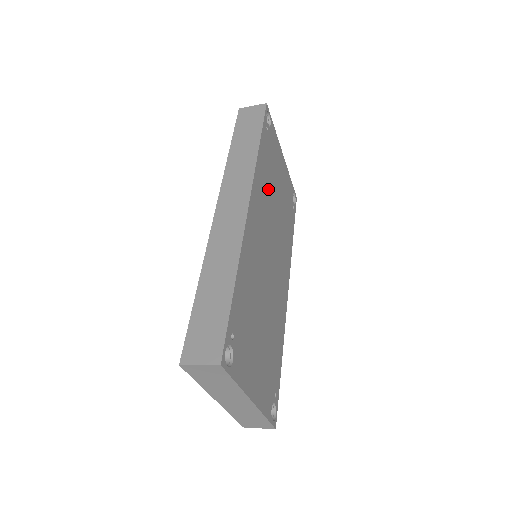
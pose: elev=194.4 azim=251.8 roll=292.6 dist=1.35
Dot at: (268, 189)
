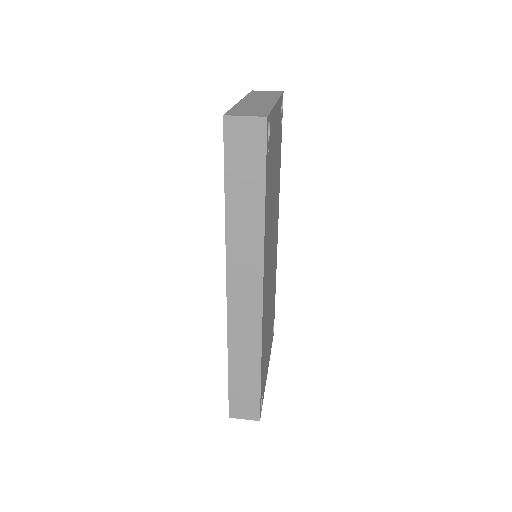
Dot at: (269, 213)
